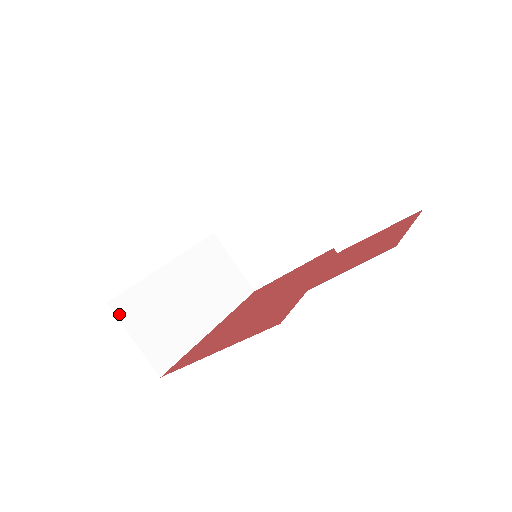
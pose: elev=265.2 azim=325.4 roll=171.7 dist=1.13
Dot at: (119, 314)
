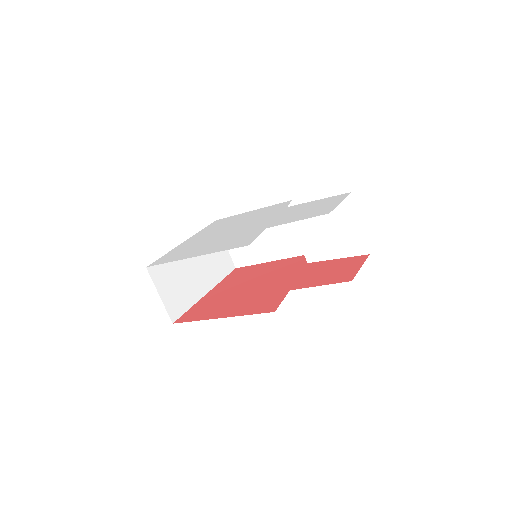
Dot at: (153, 276)
